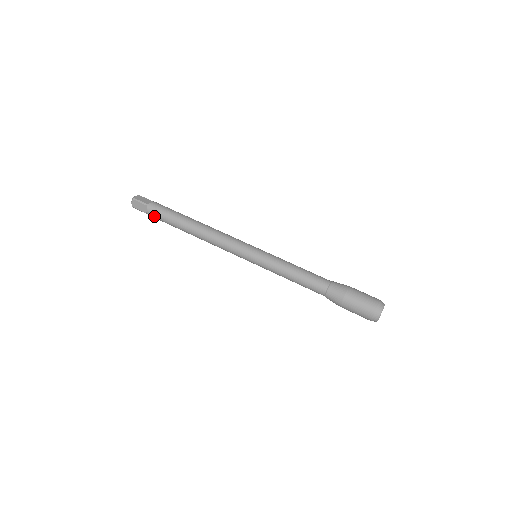
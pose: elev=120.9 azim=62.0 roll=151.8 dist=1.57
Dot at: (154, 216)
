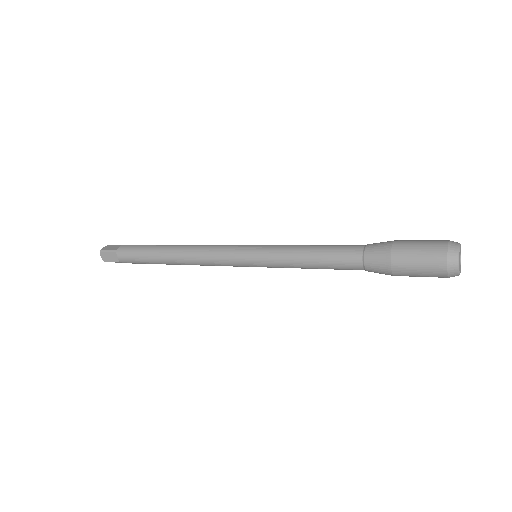
Dot at: (127, 261)
